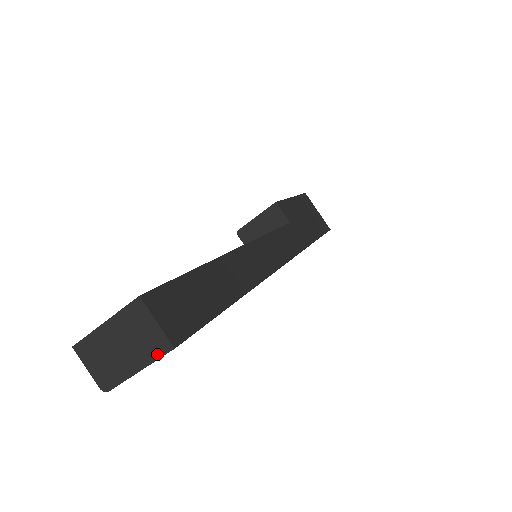
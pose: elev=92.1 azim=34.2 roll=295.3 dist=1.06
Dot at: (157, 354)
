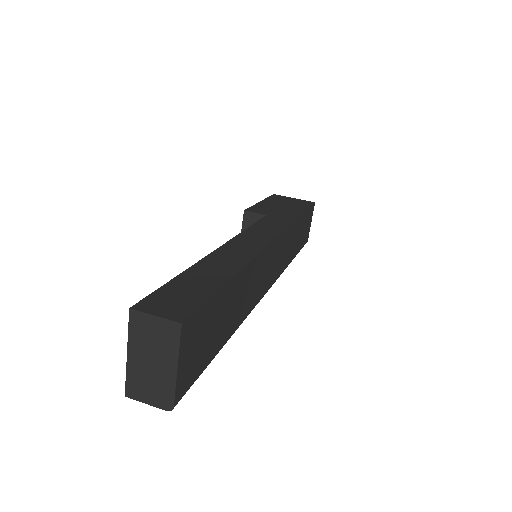
Dot at: (176, 341)
